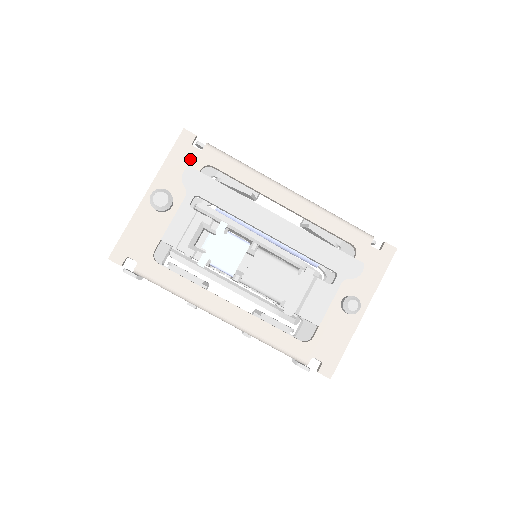
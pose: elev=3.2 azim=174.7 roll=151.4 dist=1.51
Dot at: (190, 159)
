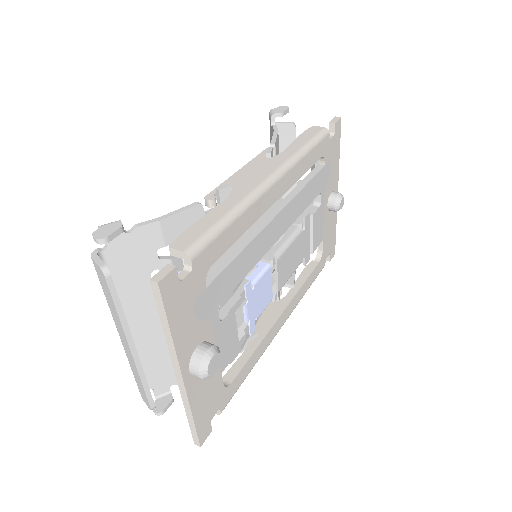
Dot at: (190, 295)
